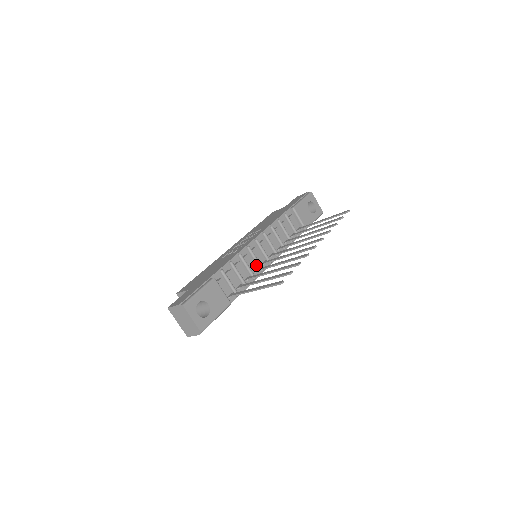
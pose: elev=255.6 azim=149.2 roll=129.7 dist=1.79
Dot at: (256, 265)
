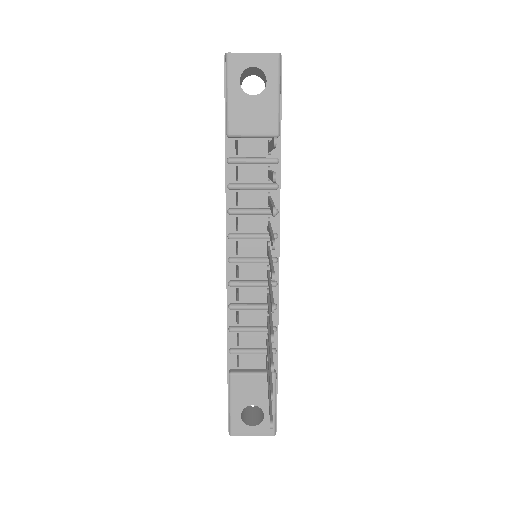
Dot at: (262, 287)
